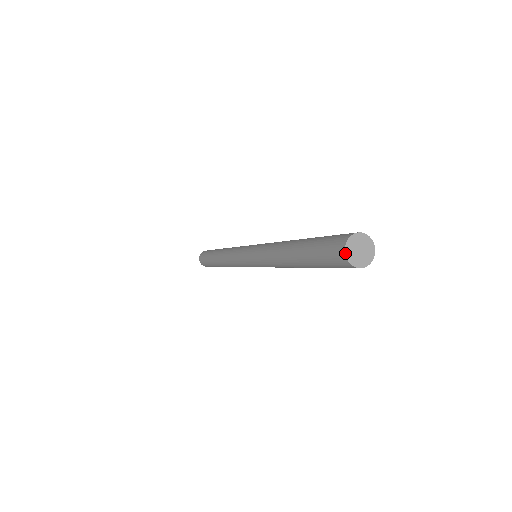
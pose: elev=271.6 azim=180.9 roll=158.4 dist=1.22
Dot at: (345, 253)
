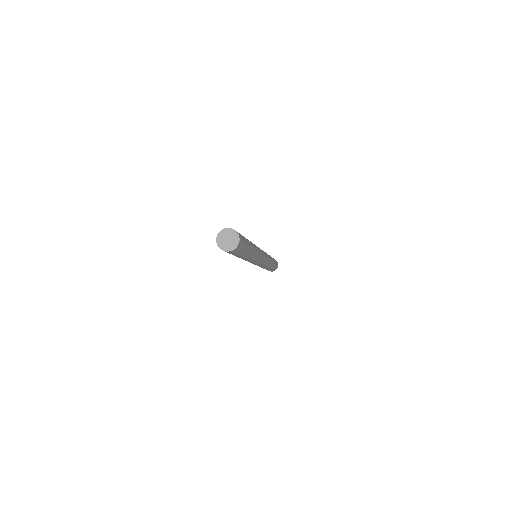
Dot at: (218, 233)
